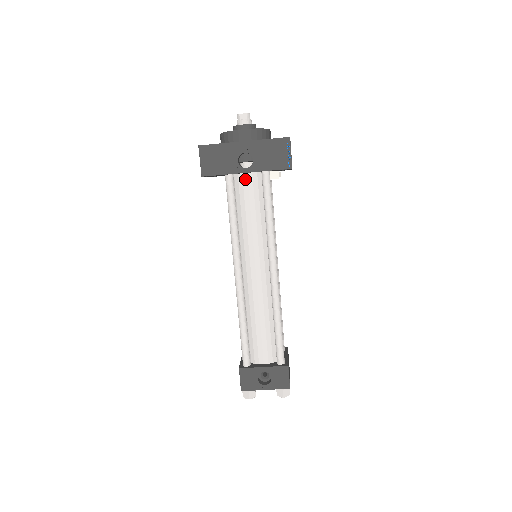
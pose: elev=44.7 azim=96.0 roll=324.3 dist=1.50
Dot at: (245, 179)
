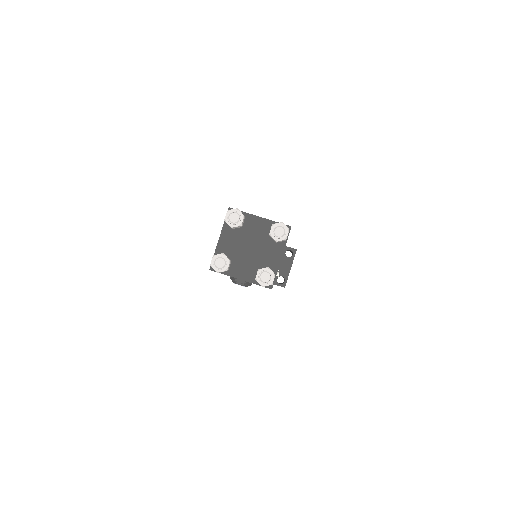
Dot at: occluded
